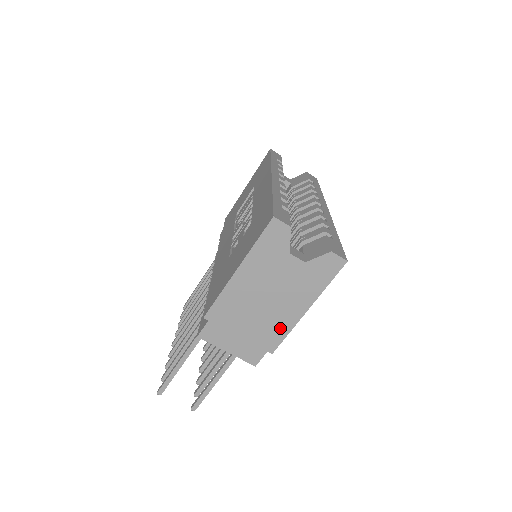
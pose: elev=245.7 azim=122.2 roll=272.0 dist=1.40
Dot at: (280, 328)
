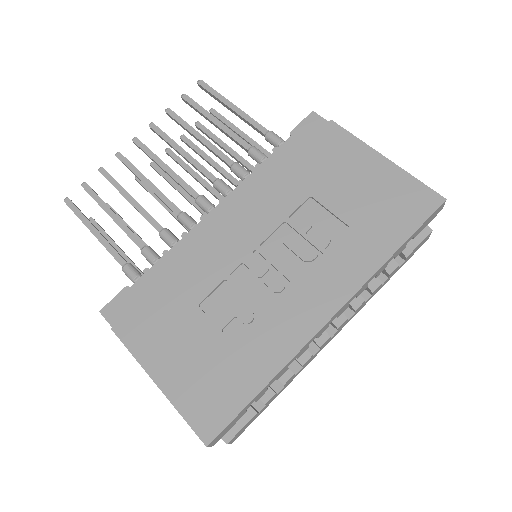
Dot at: occluded
